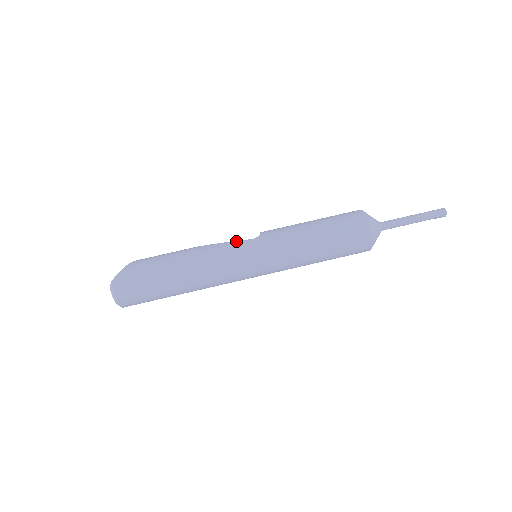
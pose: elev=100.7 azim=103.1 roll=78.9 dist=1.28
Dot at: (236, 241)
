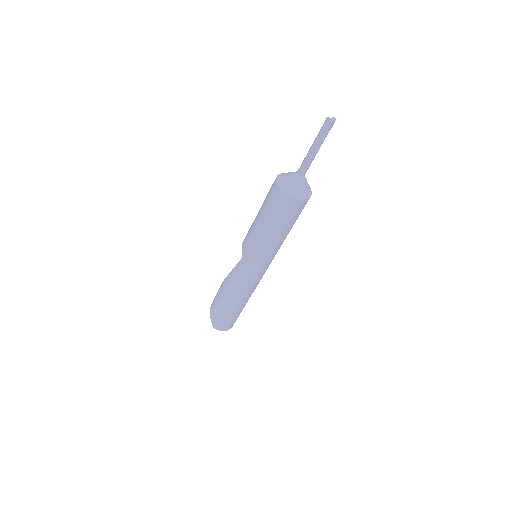
Dot at: (236, 265)
